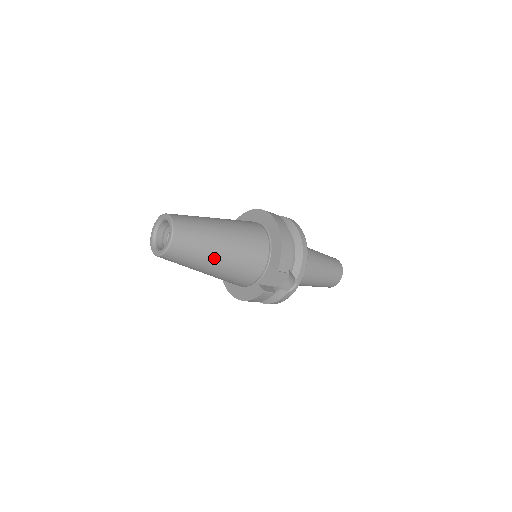
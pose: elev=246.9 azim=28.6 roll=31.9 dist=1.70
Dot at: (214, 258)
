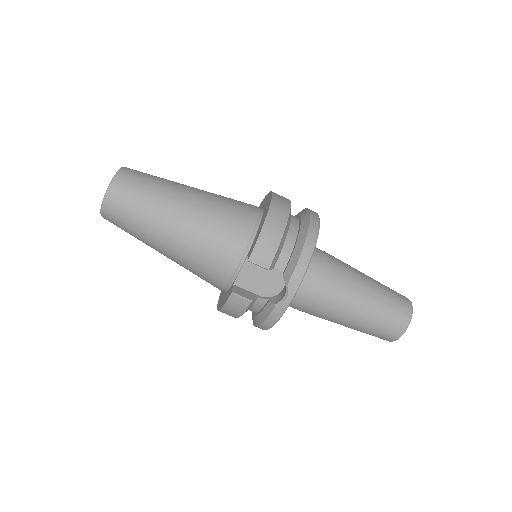
Dot at: (164, 228)
